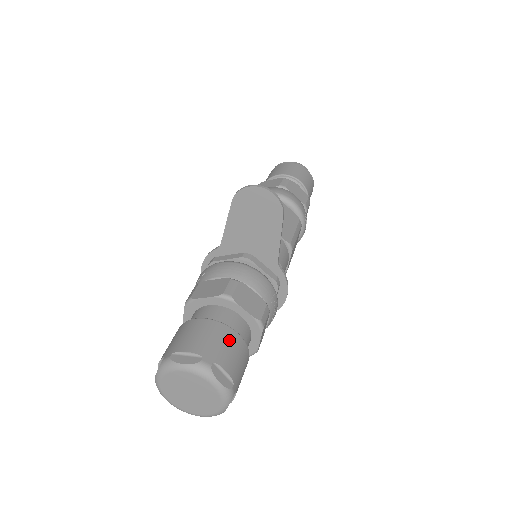
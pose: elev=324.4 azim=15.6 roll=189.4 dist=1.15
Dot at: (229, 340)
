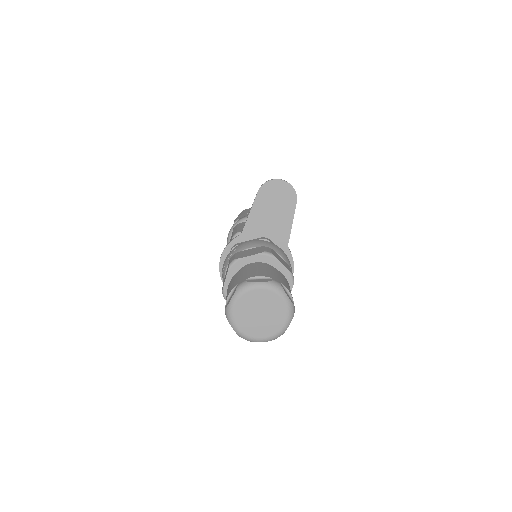
Dot at: (282, 276)
